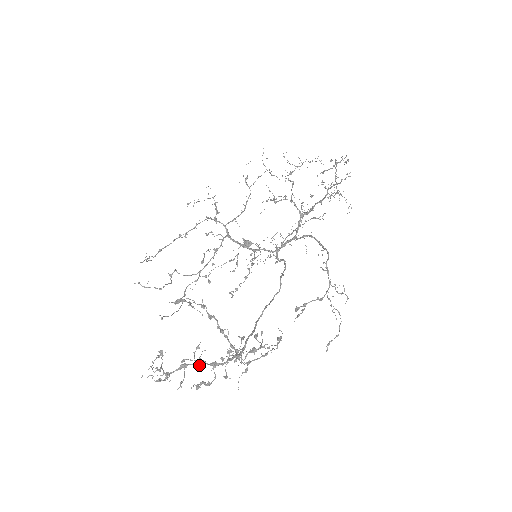
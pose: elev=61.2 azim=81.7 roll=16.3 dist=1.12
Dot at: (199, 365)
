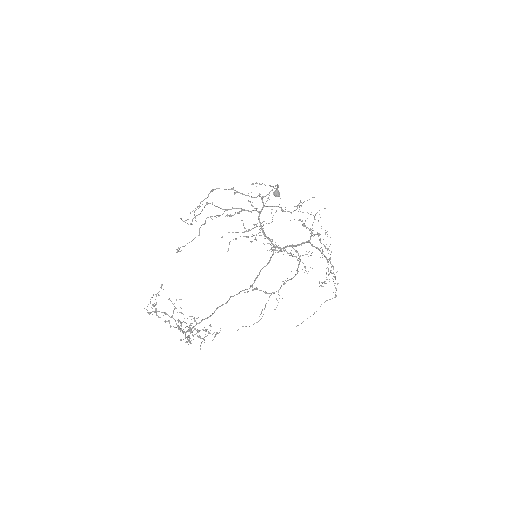
Dot at: occluded
